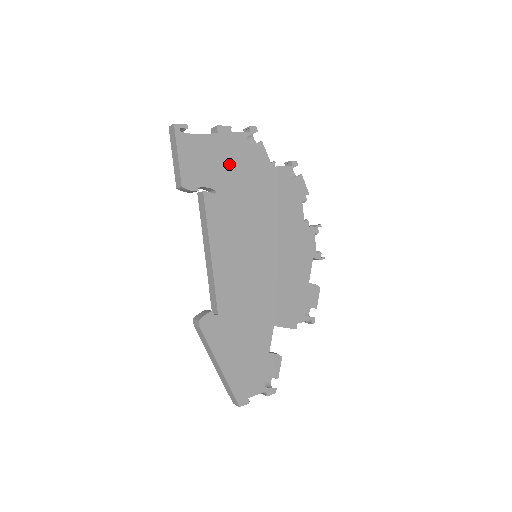
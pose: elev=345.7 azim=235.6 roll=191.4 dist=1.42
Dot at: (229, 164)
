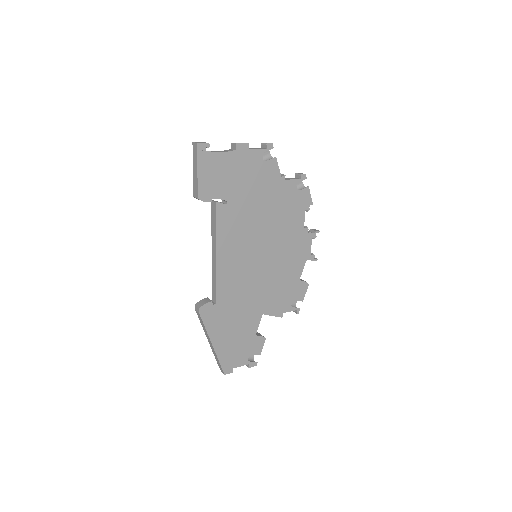
Dot at: (243, 178)
